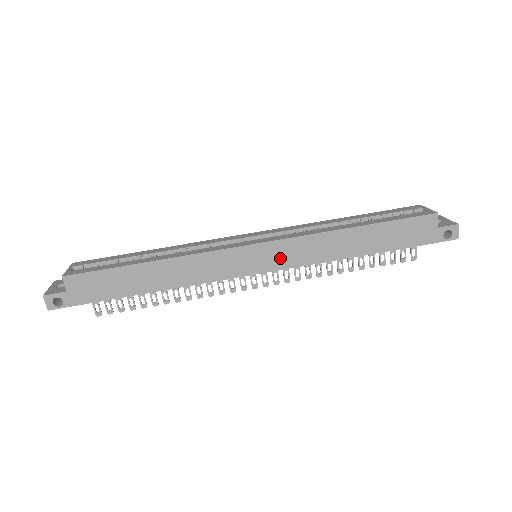
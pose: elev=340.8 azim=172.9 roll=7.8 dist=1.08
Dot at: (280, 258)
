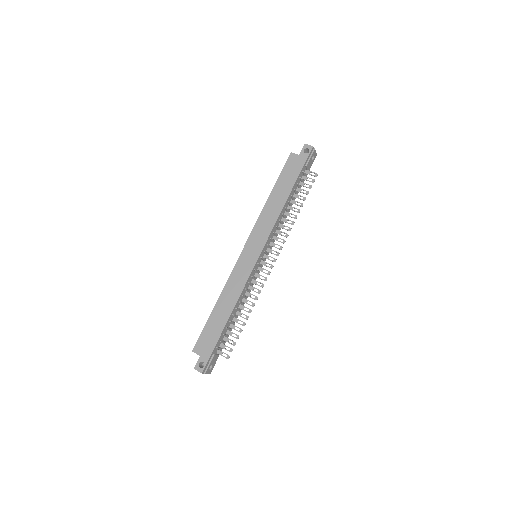
Dot at: (259, 241)
